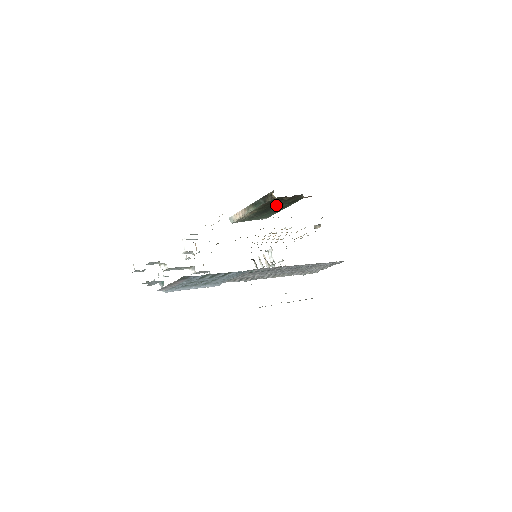
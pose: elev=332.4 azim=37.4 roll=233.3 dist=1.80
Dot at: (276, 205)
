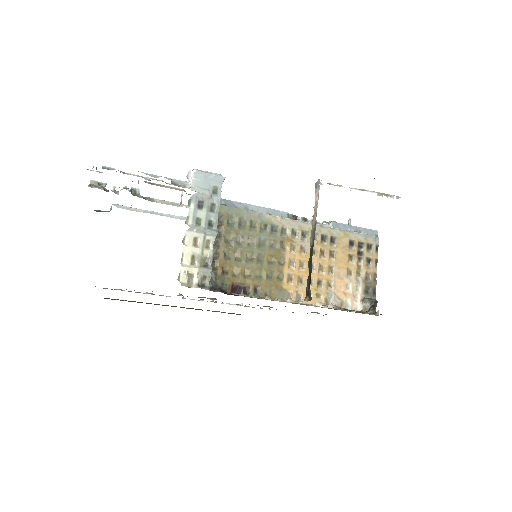
Dot at: occluded
